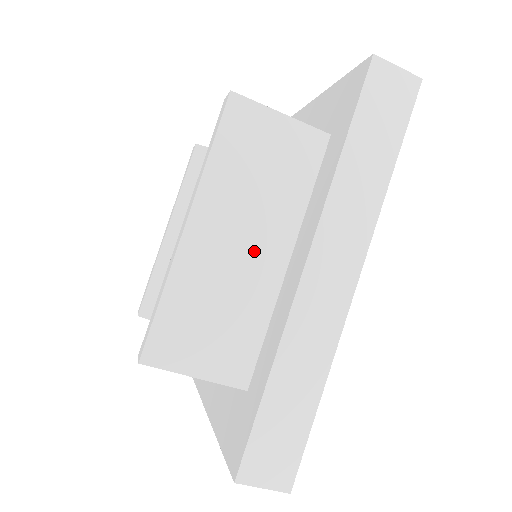
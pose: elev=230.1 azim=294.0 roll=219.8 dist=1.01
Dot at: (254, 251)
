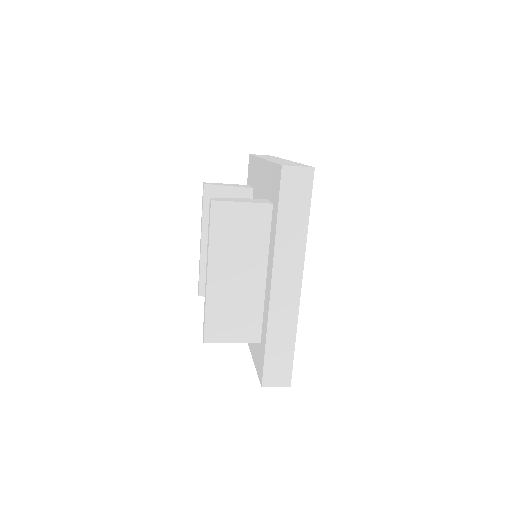
Dot at: (246, 277)
